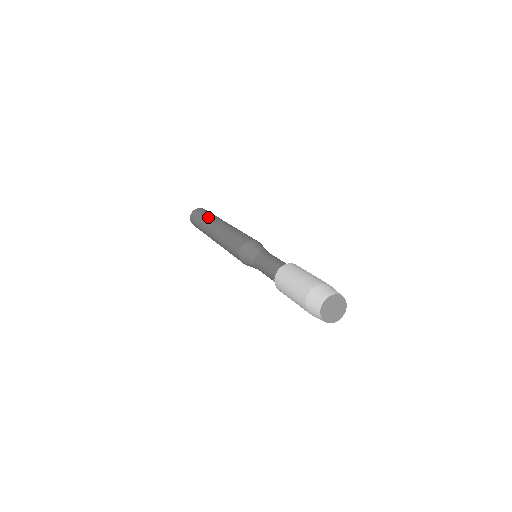
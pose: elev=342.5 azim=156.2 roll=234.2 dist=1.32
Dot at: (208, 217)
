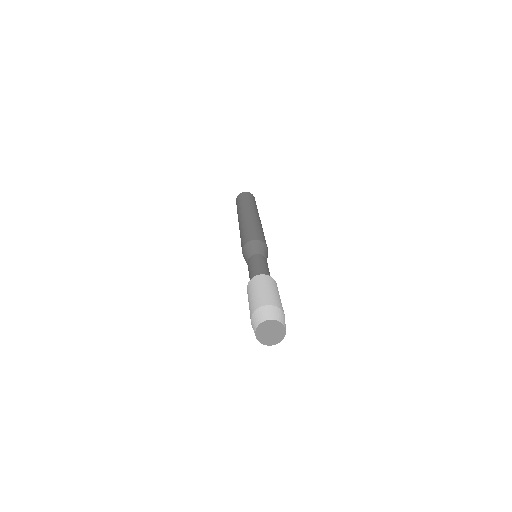
Dot at: (238, 210)
